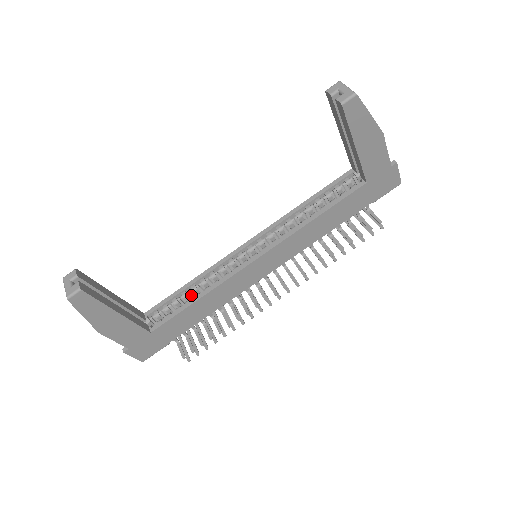
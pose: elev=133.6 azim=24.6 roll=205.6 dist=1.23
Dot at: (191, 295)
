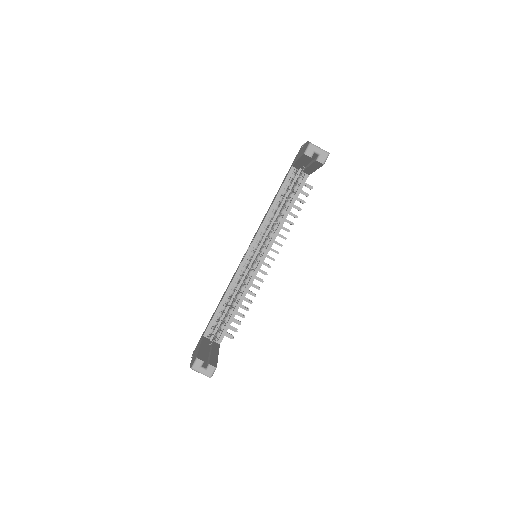
Dot at: (226, 305)
